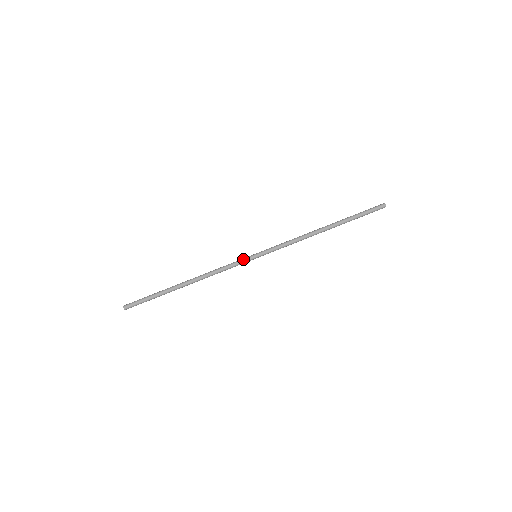
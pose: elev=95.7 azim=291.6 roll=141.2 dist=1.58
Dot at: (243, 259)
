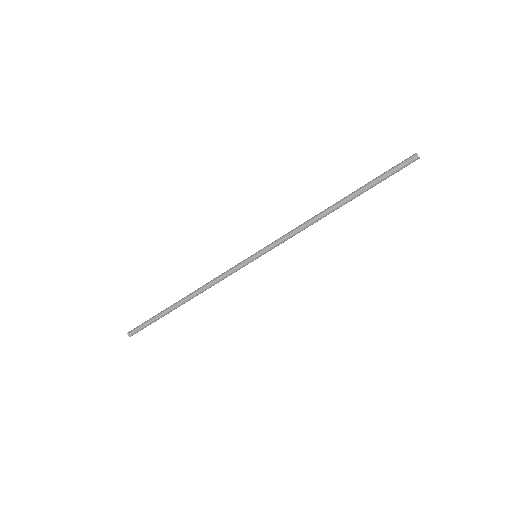
Dot at: (242, 266)
